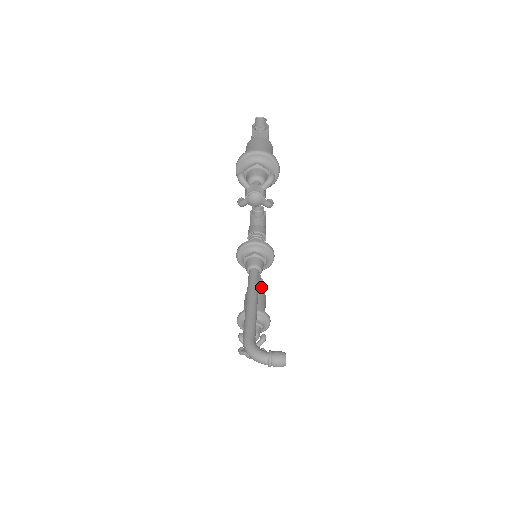
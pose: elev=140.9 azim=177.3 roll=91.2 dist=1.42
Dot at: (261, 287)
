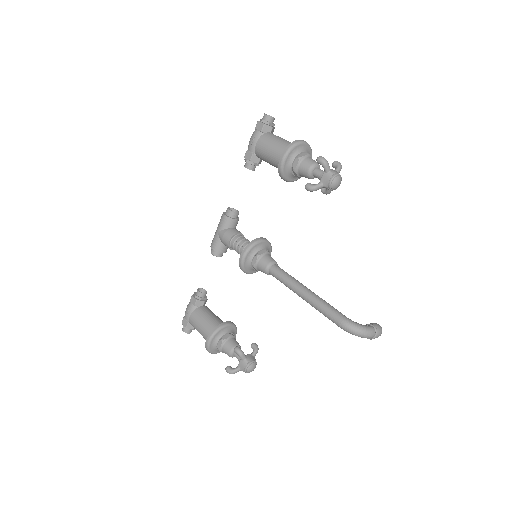
Dot at: (205, 303)
